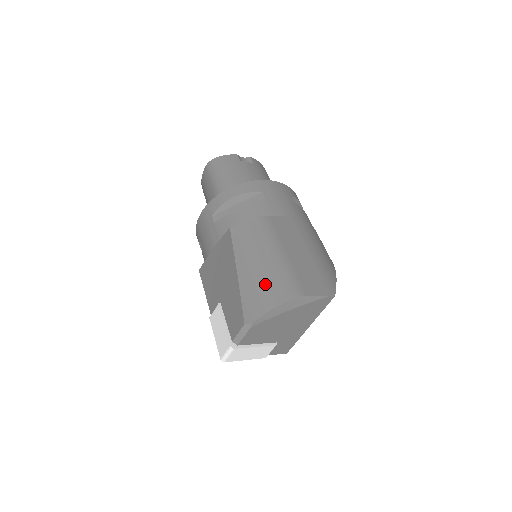
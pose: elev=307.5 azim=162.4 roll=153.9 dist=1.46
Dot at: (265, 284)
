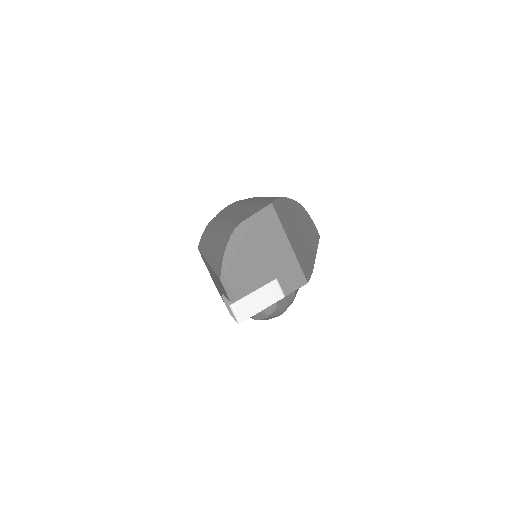
Dot at: (218, 245)
